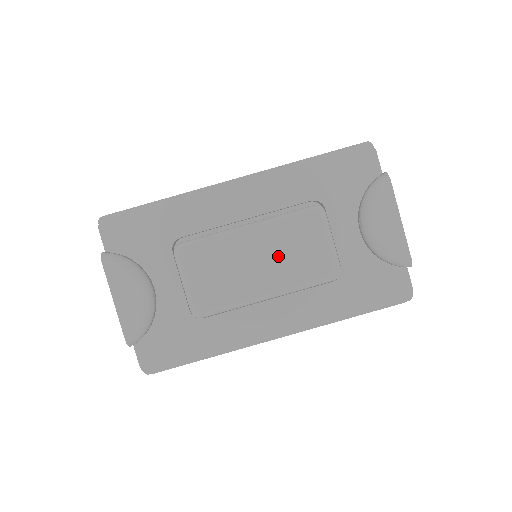
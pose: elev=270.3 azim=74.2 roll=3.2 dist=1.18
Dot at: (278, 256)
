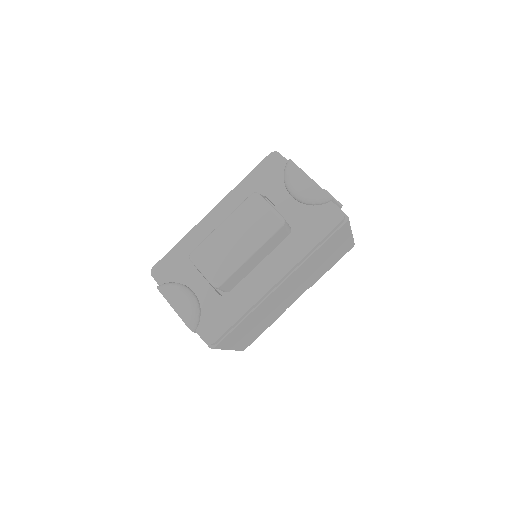
Dot at: (244, 229)
